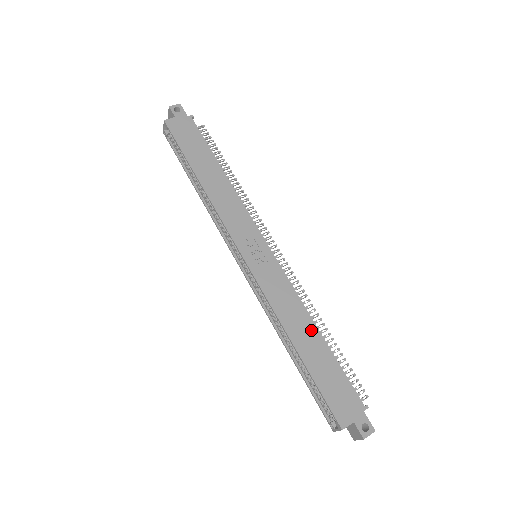
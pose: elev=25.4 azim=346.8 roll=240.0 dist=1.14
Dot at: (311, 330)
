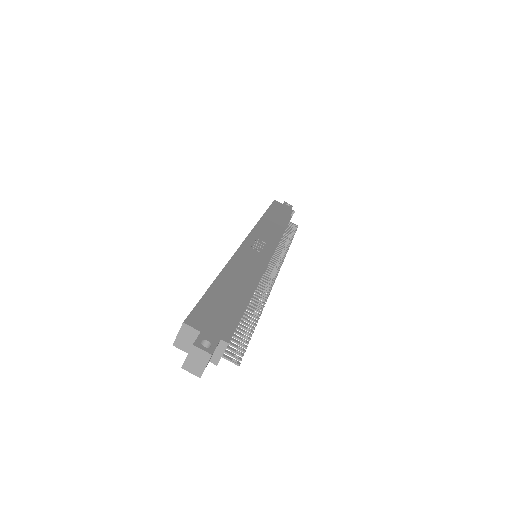
Dot at: (245, 285)
